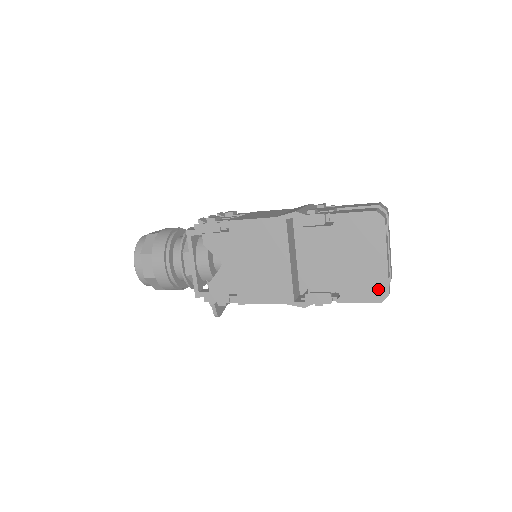
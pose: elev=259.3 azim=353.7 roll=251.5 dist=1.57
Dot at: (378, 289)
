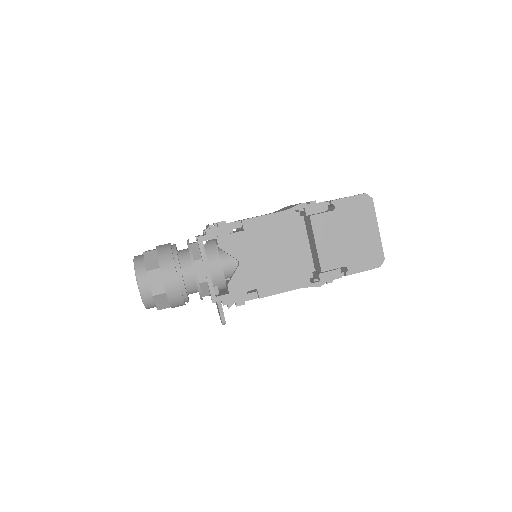
Dot at: (376, 257)
